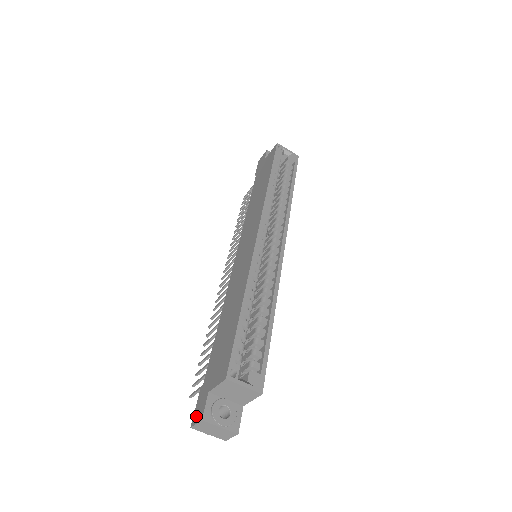
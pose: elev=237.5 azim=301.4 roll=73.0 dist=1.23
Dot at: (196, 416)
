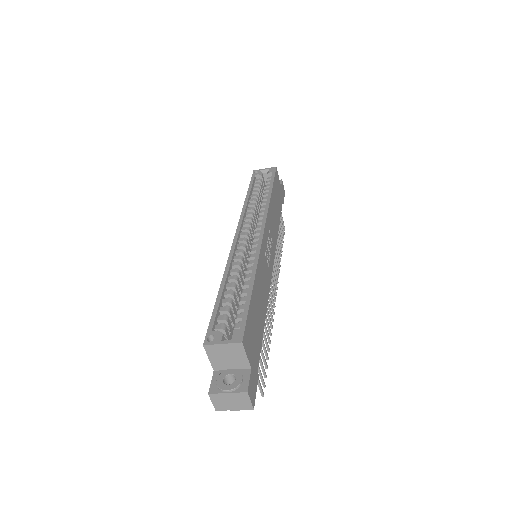
Dot at: occluded
